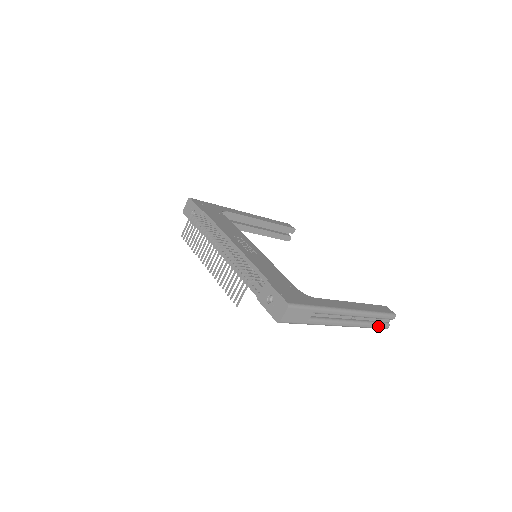
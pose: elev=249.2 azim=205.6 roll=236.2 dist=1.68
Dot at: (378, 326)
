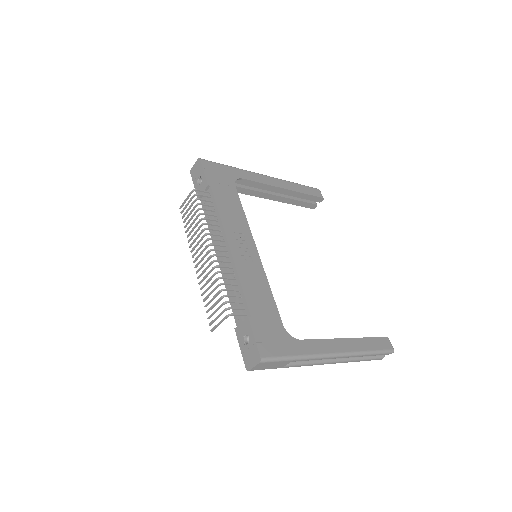
Dot at: (370, 359)
